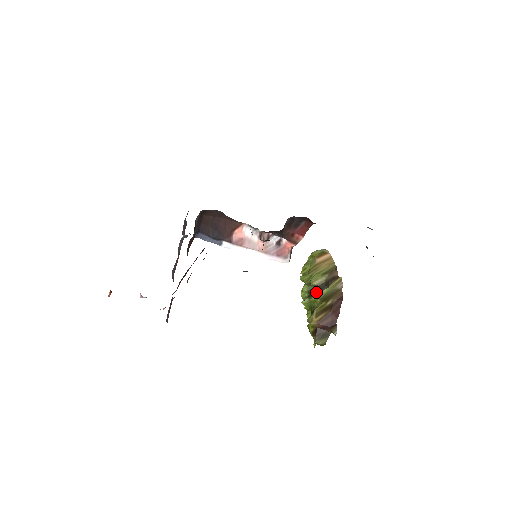
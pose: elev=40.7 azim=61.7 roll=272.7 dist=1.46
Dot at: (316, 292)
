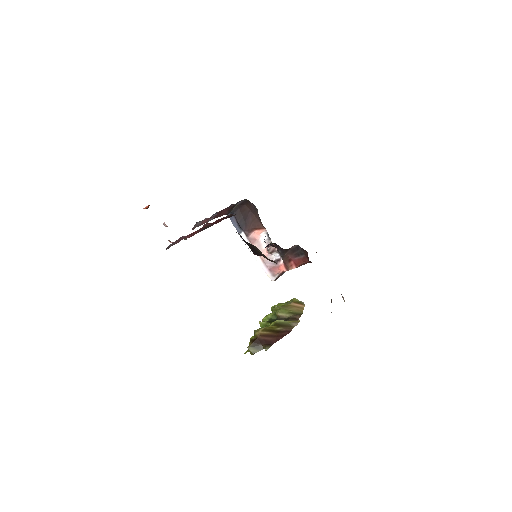
Dot at: occluded
